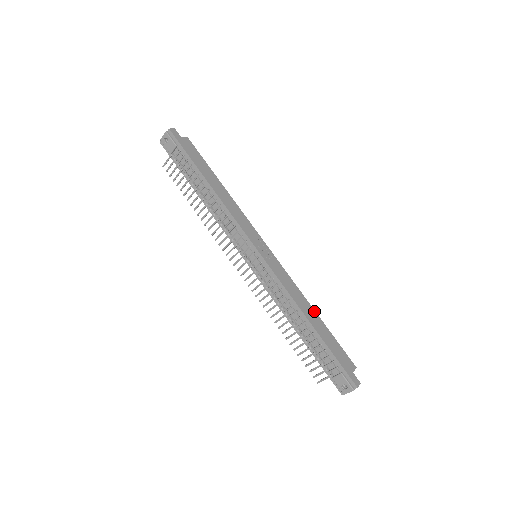
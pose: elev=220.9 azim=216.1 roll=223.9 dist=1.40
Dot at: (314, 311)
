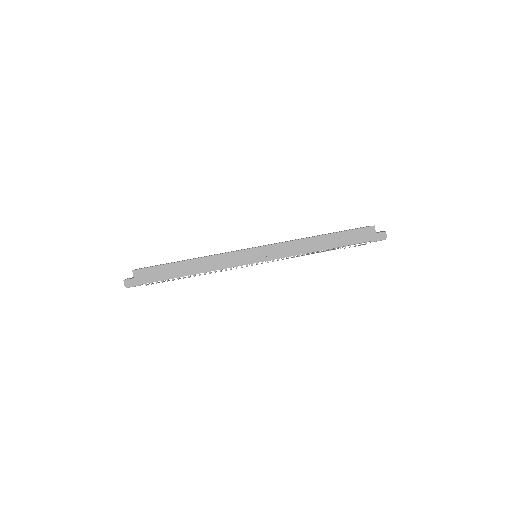
Dot at: (320, 237)
